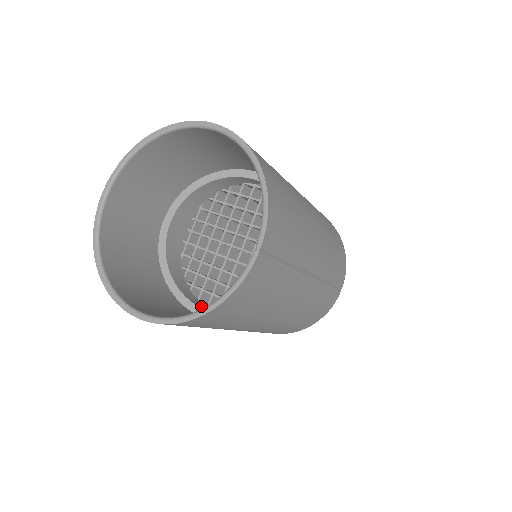
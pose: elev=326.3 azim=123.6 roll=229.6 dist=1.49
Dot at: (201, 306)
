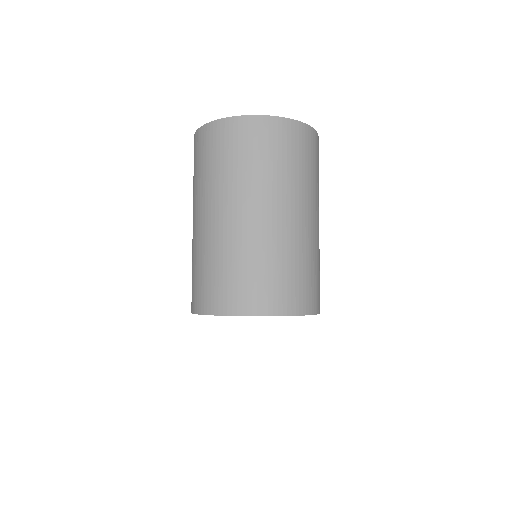
Dot at: occluded
